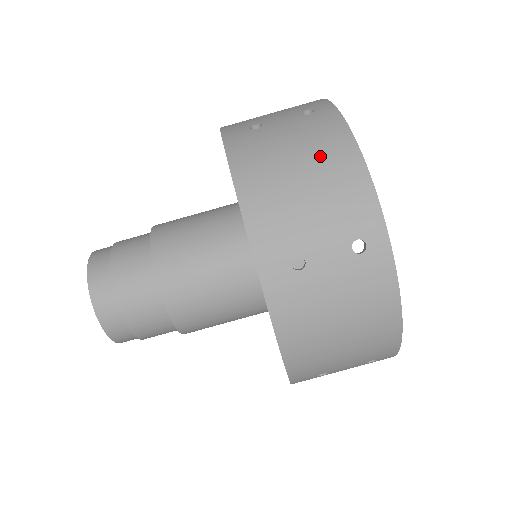
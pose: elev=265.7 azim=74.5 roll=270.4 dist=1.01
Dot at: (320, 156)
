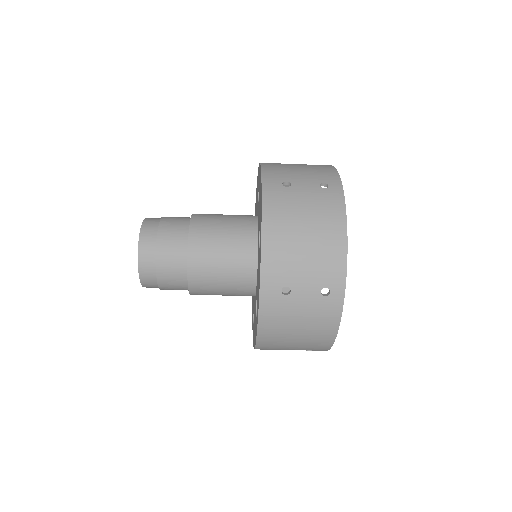
Dot at: (321, 227)
